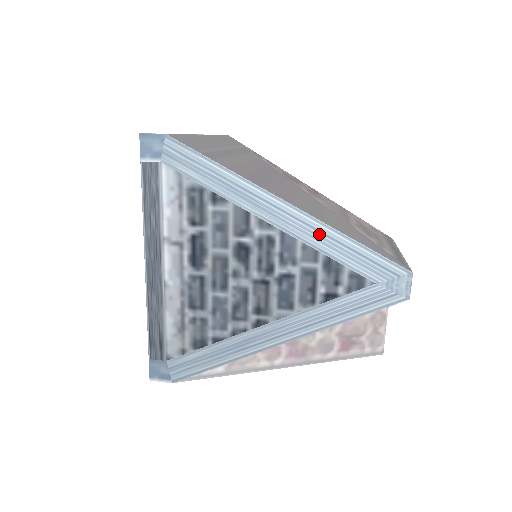
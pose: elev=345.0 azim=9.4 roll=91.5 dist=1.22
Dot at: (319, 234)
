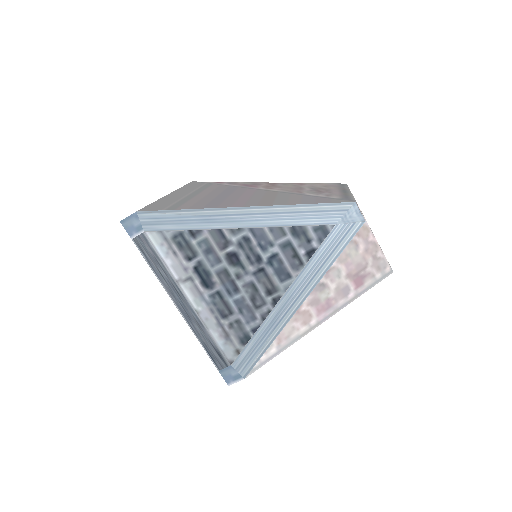
Dot at: (275, 215)
